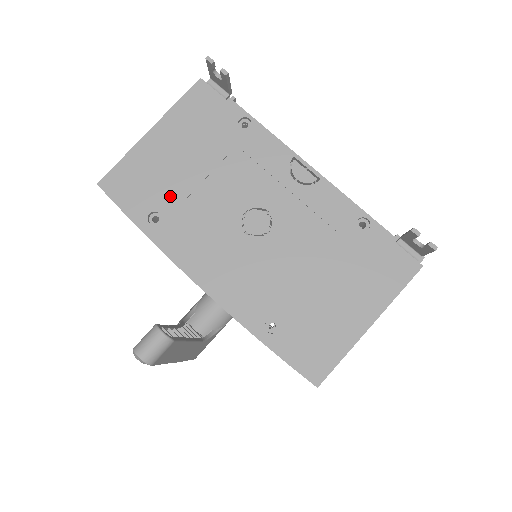
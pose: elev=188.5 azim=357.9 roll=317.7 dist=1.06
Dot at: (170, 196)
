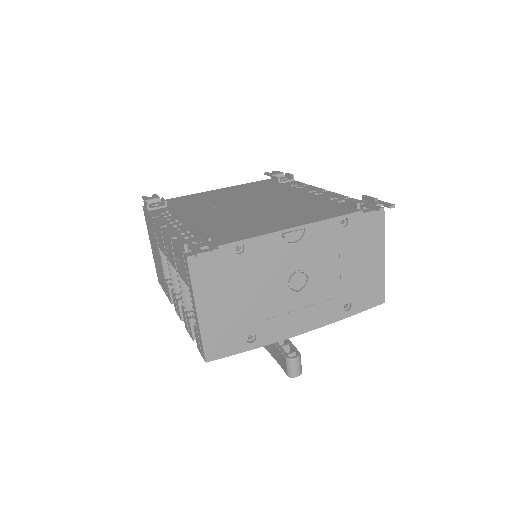
Dot at: (246, 322)
